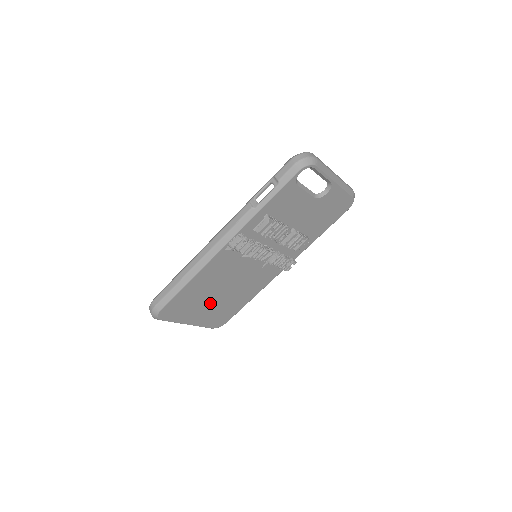
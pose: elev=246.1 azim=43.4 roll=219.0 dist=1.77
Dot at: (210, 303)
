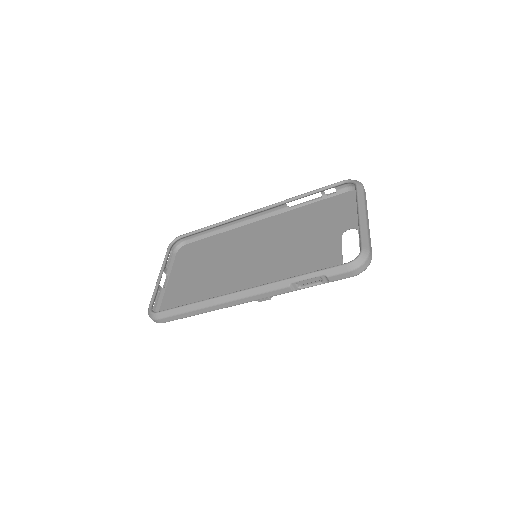
Dot at: occluded
